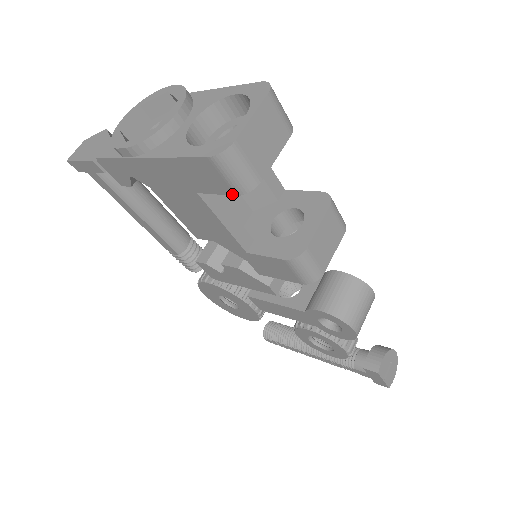
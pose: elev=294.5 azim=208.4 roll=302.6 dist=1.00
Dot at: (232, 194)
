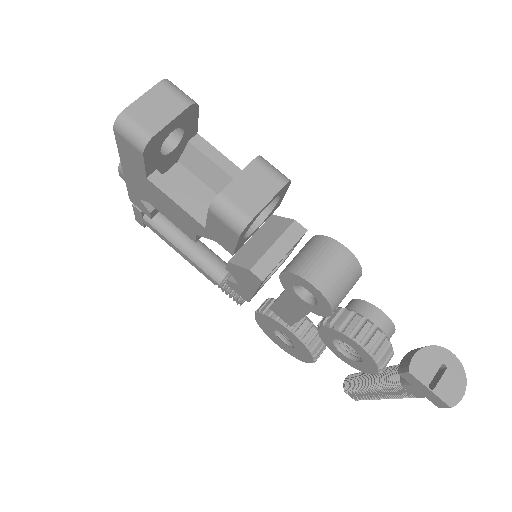
Dot at: (142, 156)
